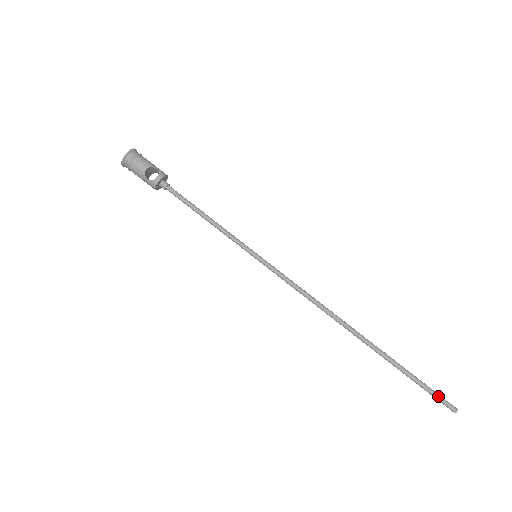
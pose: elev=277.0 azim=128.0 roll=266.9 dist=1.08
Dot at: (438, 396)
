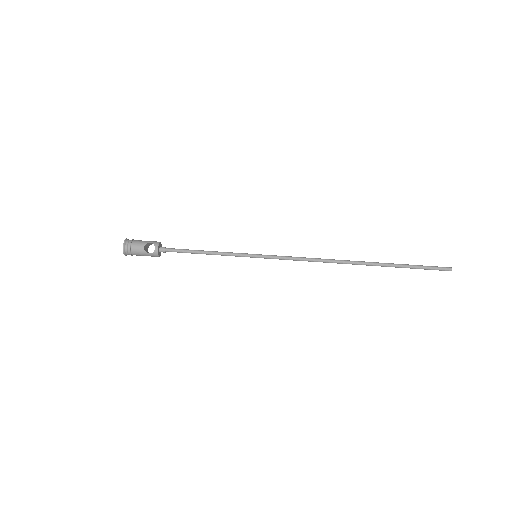
Dot at: (434, 268)
